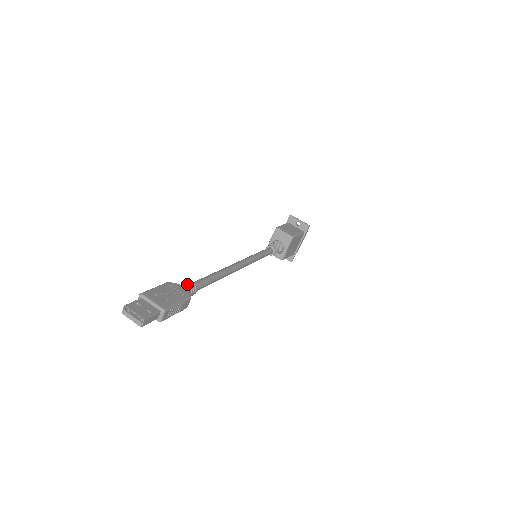
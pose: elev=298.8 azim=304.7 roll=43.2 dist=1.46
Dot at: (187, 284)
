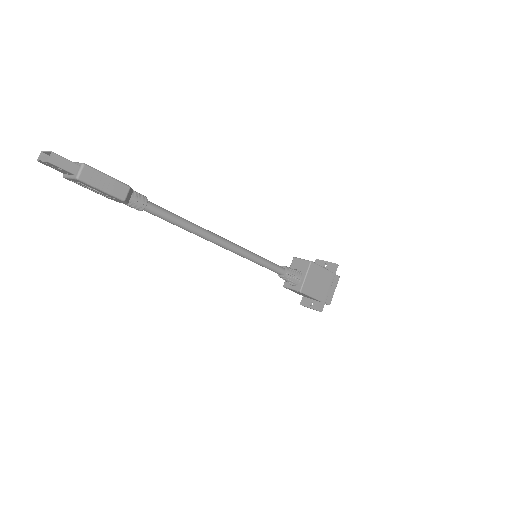
Dot at: (136, 192)
